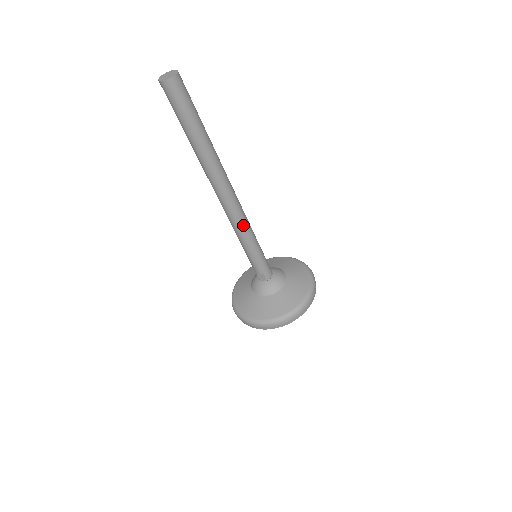
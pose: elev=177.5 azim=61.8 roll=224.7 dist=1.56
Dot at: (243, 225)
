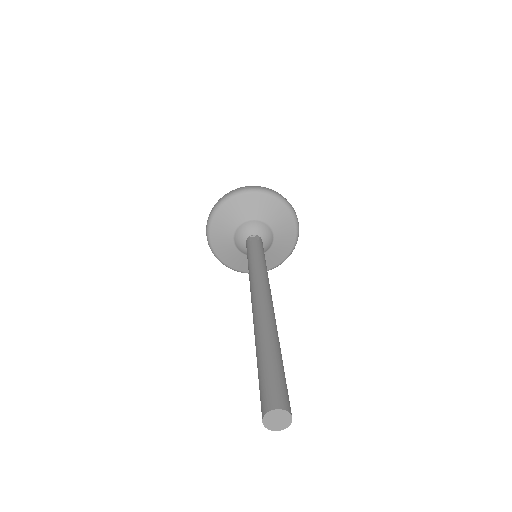
Dot at: occluded
